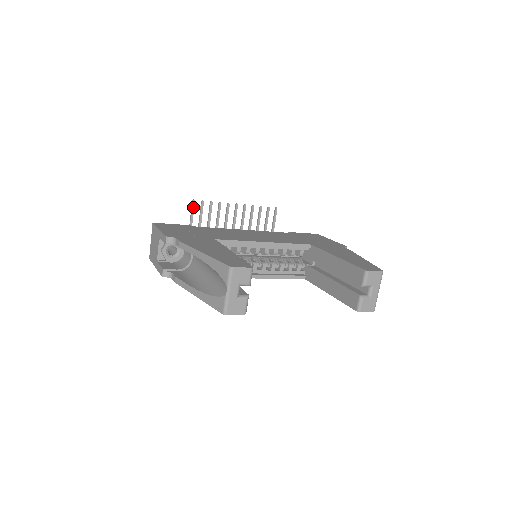
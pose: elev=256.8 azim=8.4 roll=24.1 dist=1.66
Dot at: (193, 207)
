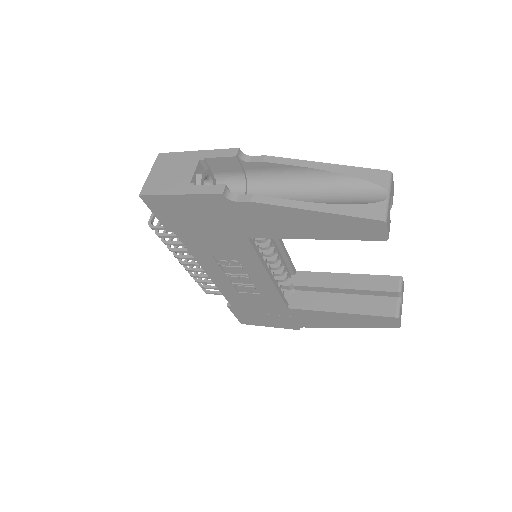
Dot at: occluded
